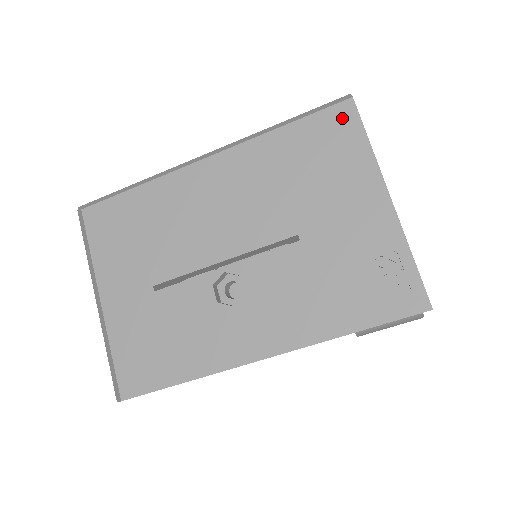
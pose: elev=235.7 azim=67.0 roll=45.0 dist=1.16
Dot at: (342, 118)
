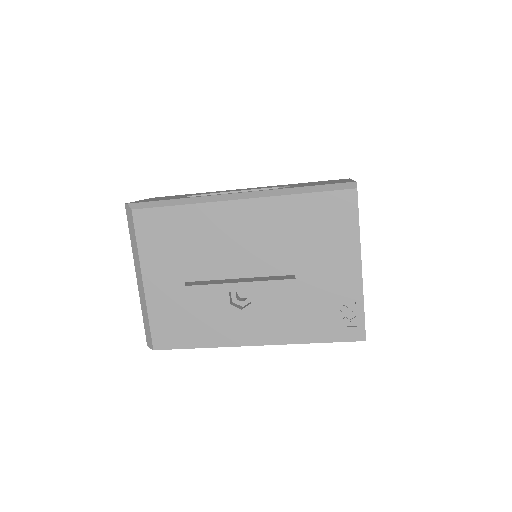
Dot at: (346, 202)
